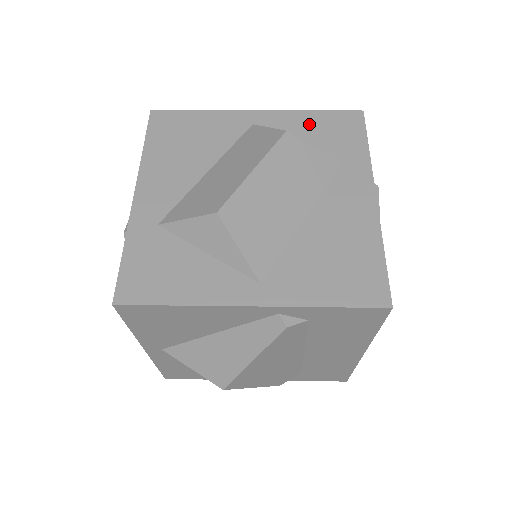
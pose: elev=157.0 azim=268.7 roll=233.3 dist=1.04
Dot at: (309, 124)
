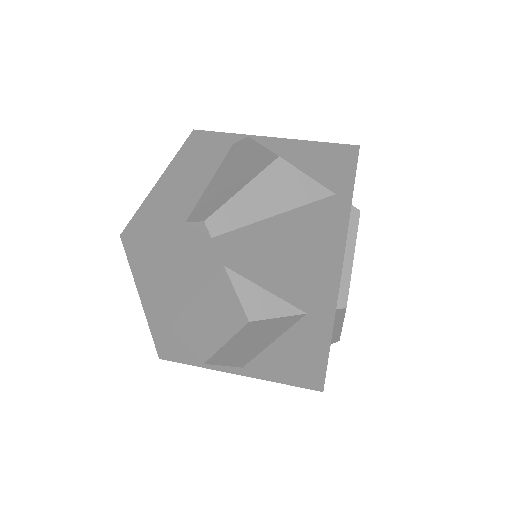
Dot at: (280, 274)
